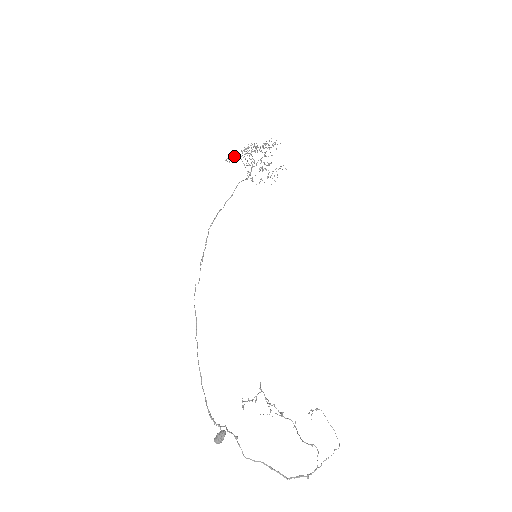
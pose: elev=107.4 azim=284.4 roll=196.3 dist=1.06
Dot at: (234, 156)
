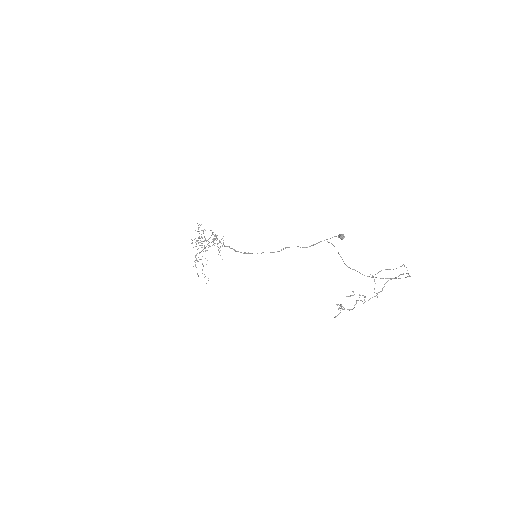
Dot at: occluded
